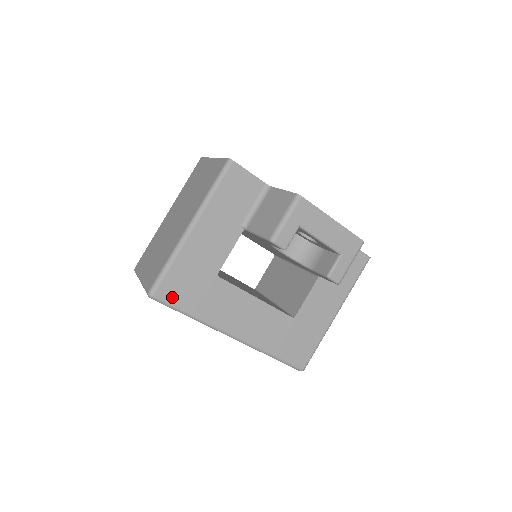
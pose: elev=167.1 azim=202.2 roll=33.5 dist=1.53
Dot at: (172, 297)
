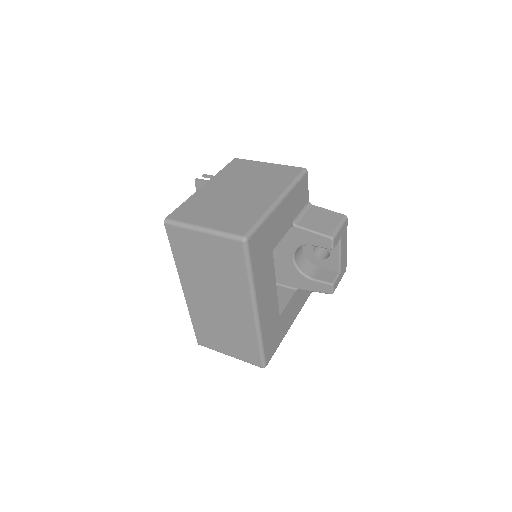
Dot at: (253, 250)
